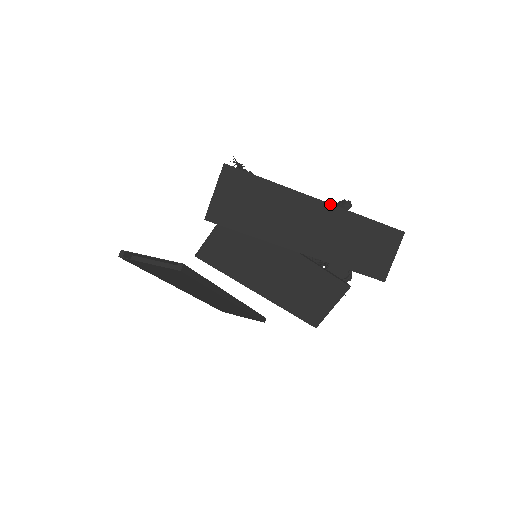
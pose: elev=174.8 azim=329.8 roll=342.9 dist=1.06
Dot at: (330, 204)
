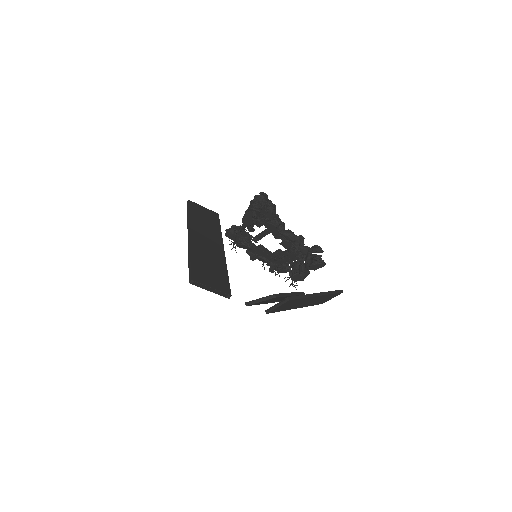
Dot at: (322, 295)
